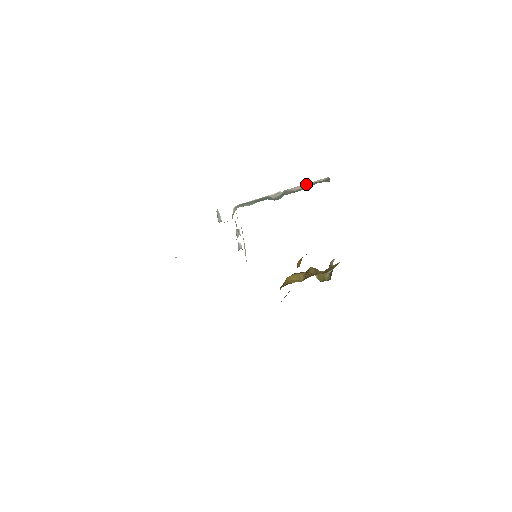
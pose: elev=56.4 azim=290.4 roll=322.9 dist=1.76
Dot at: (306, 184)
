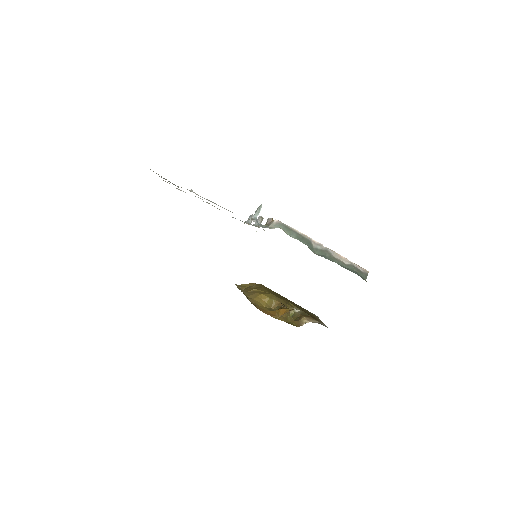
Dot at: (347, 260)
